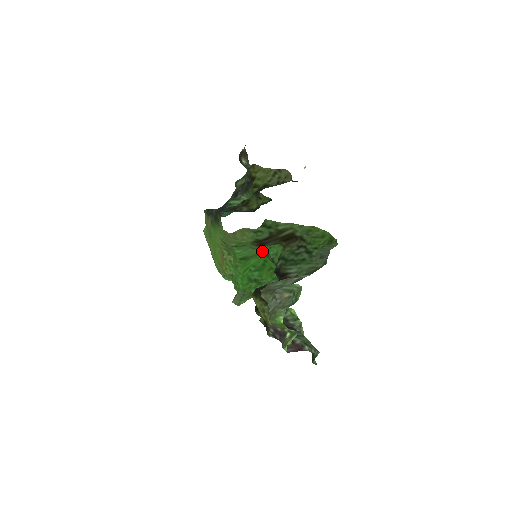
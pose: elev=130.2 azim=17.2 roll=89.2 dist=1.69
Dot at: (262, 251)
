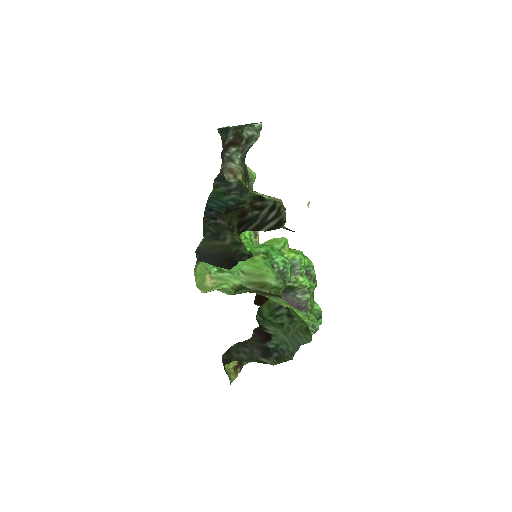
Dot at: (261, 257)
